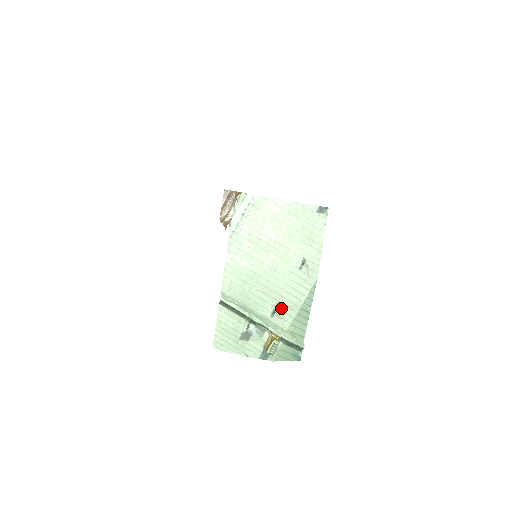
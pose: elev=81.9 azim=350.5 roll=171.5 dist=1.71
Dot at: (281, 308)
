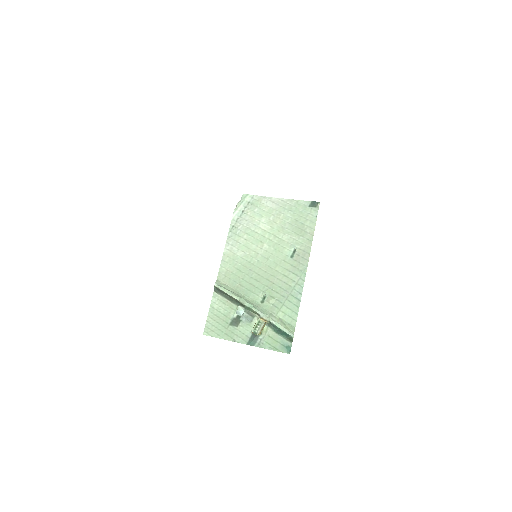
Dot at: (271, 294)
